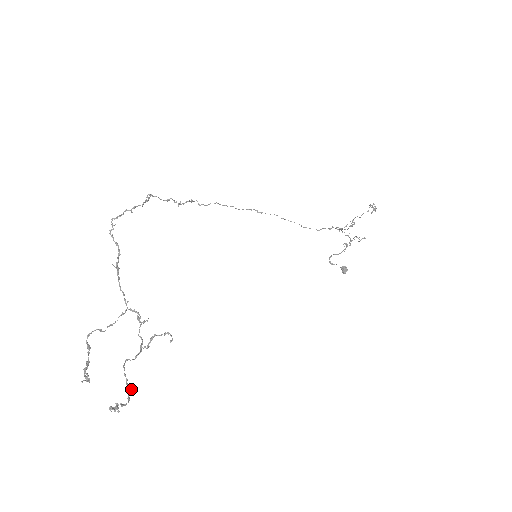
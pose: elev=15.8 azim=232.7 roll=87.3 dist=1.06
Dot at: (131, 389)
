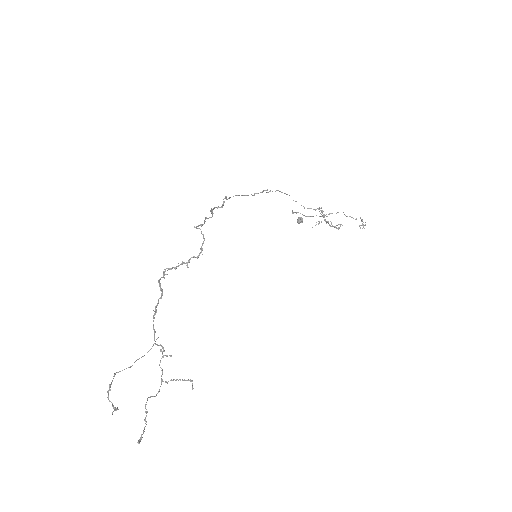
Dot at: occluded
